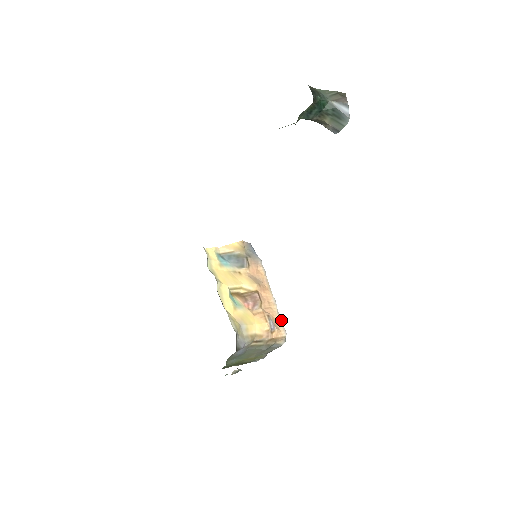
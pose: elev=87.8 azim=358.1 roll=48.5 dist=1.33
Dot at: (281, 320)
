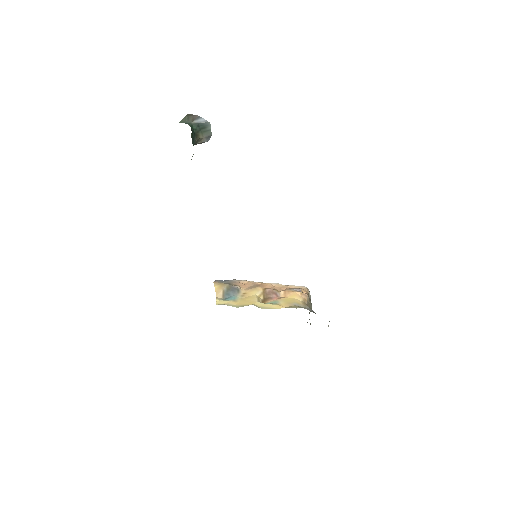
Dot at: (292, 286)
